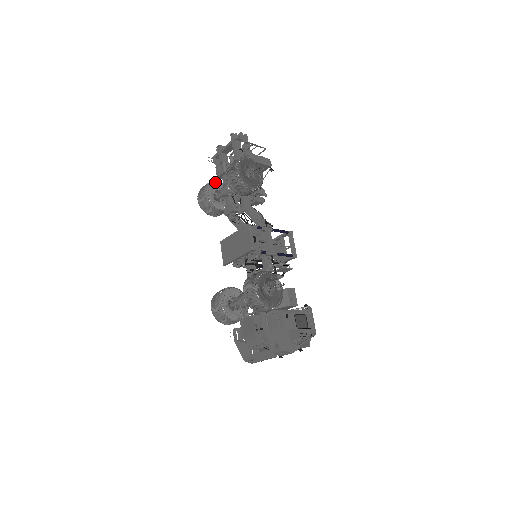
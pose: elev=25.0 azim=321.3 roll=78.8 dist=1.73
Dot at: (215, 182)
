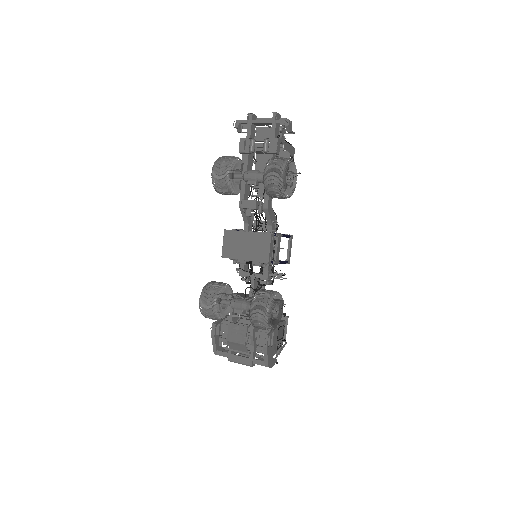
Dot at: (238, 159)
